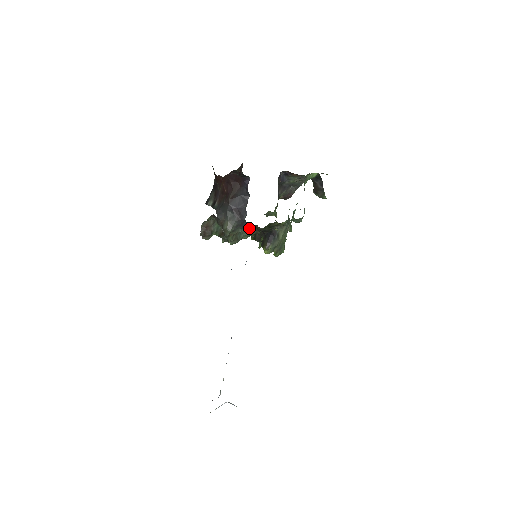
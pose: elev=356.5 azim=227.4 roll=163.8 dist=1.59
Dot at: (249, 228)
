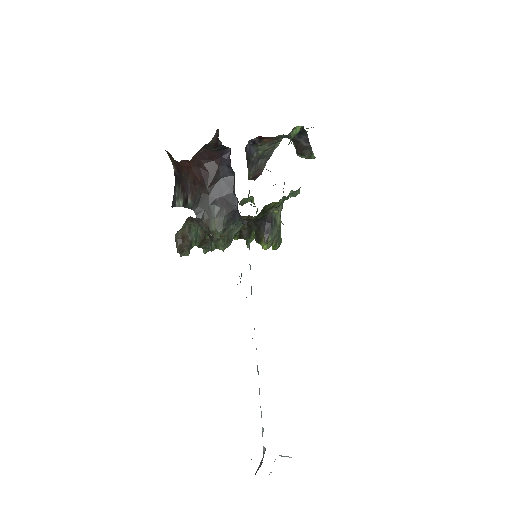
Dot at: (241, 221)
